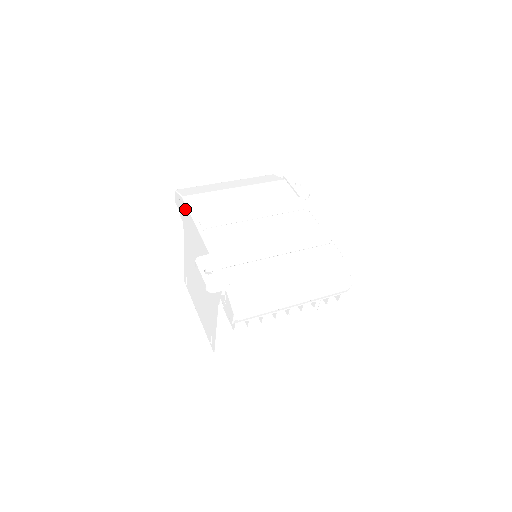
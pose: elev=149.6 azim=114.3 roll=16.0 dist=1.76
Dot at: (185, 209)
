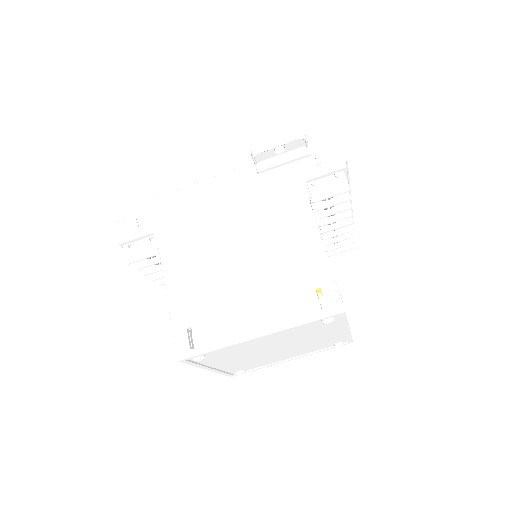
Dot at: (160, 203)
